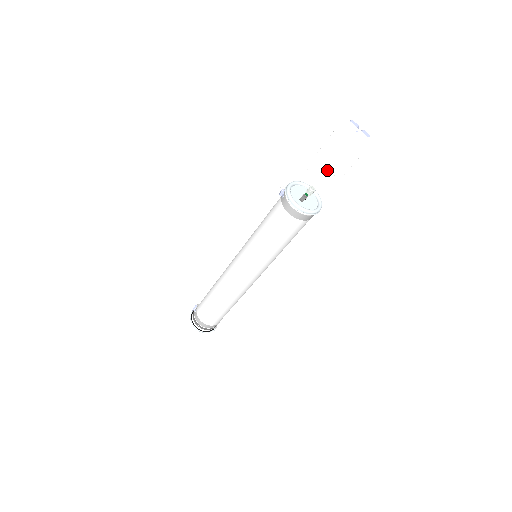
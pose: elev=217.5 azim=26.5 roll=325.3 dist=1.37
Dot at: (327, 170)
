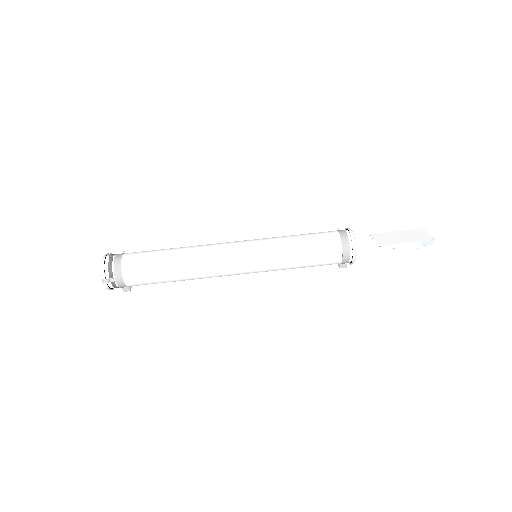
Dot at: (388, 239)
